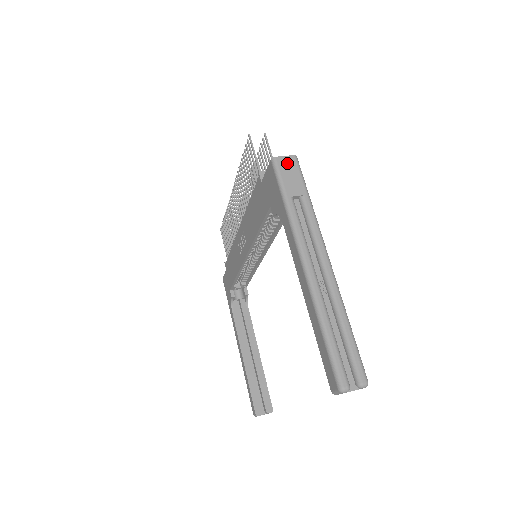
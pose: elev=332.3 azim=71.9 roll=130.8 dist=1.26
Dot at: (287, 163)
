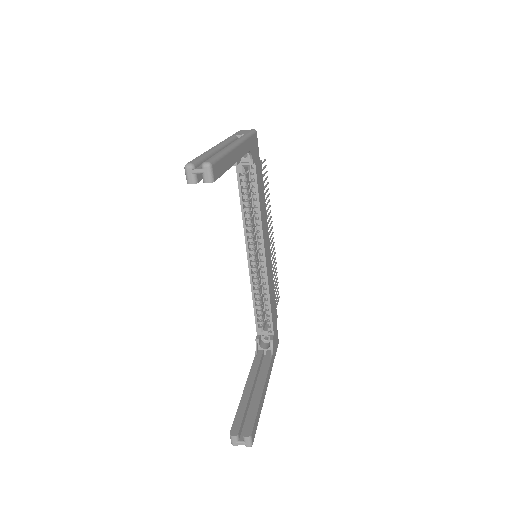
Dot at: occluded
